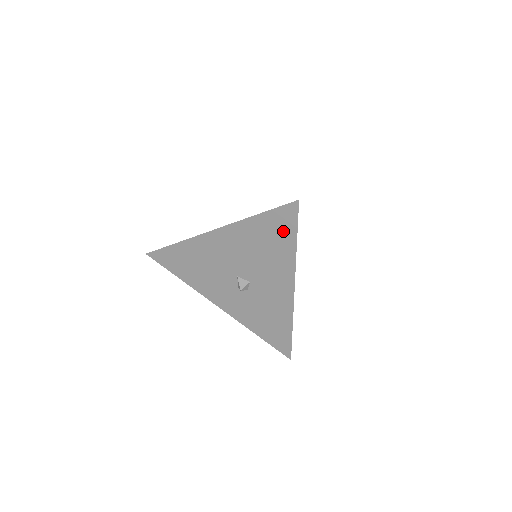
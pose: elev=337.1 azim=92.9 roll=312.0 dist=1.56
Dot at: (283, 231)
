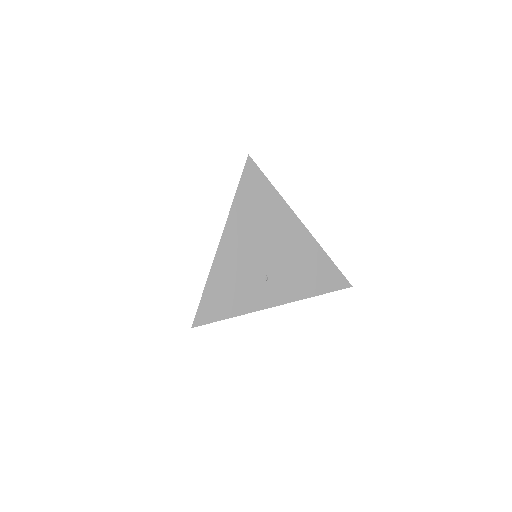
Dot at: occluded
